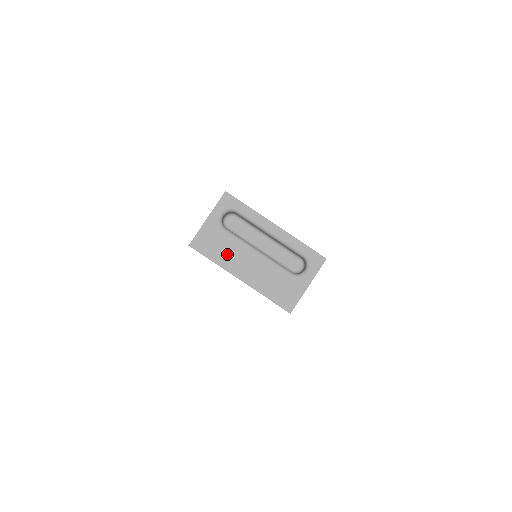
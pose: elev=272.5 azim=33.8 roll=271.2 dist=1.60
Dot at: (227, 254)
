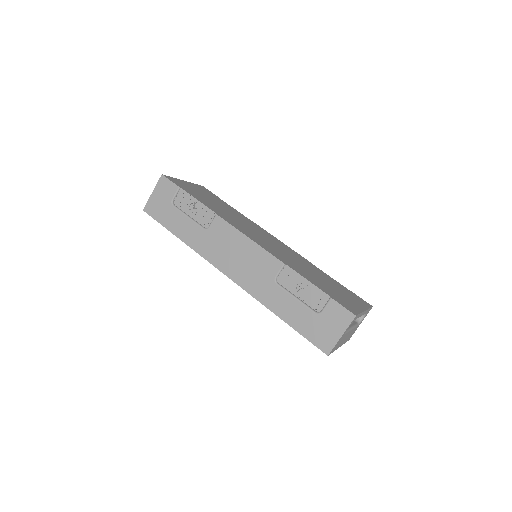
Dot at: occluded
